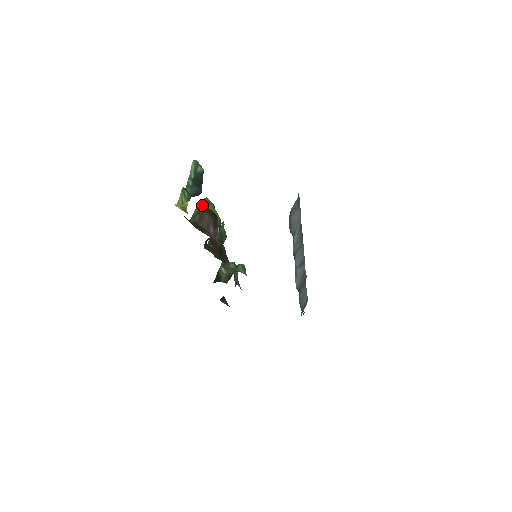
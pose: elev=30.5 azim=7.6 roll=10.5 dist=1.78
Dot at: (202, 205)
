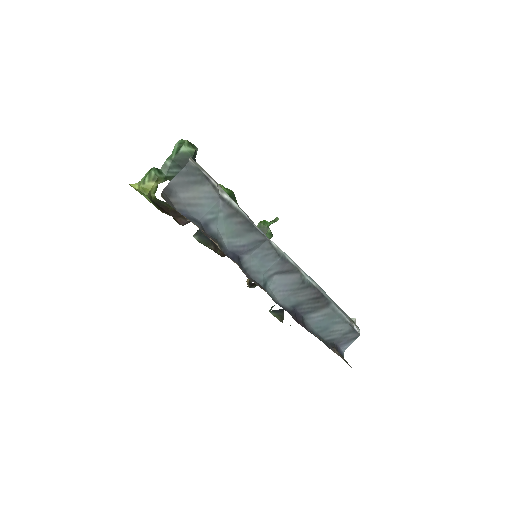
Dot at: occluded
